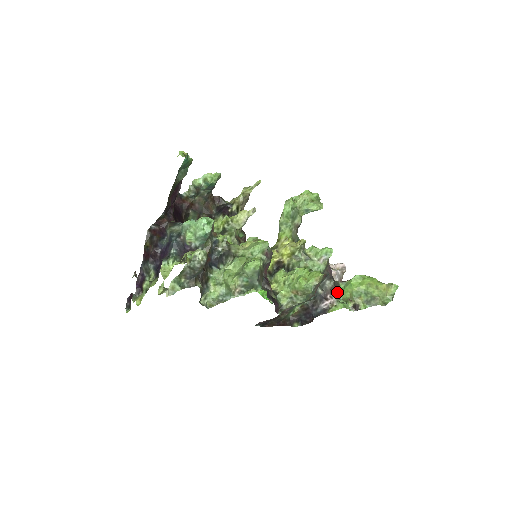
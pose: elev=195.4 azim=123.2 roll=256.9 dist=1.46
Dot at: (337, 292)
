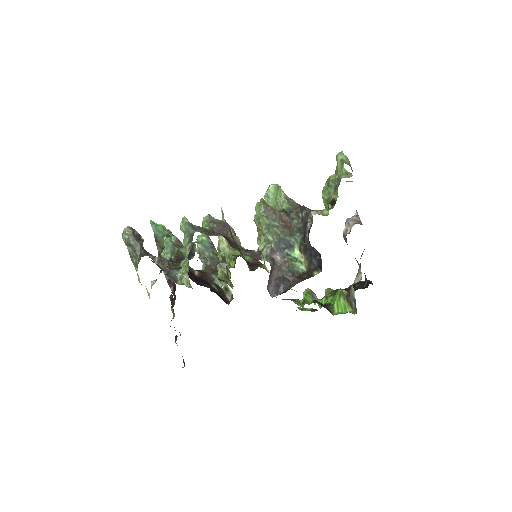
Dot at: (312, 211)
